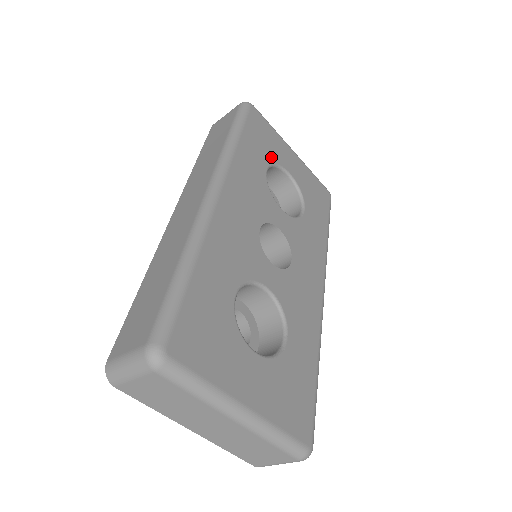
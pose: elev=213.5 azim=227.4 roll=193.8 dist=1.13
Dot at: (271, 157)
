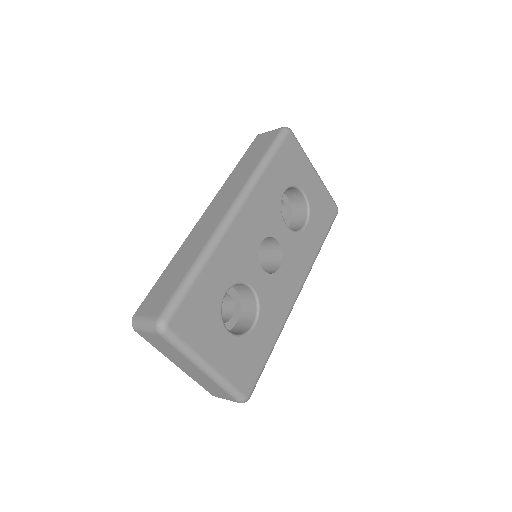
Dot at: (292, 179)
